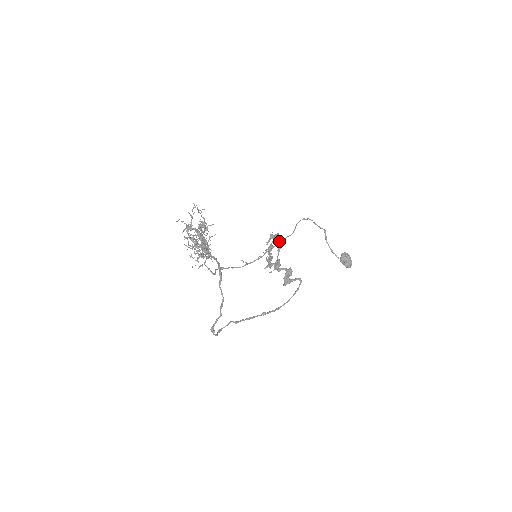
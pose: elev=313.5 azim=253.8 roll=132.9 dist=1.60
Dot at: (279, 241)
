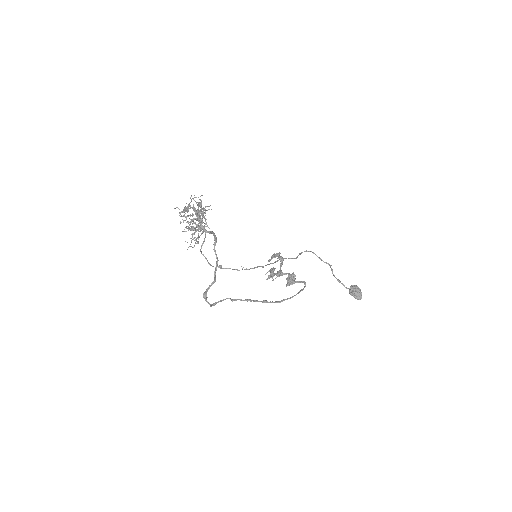
Dot at: (281, 256)
